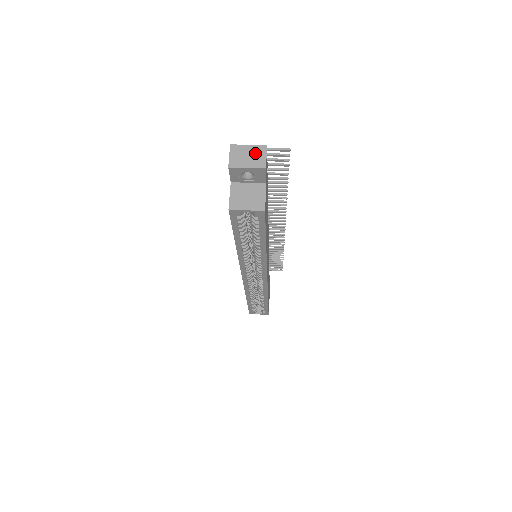
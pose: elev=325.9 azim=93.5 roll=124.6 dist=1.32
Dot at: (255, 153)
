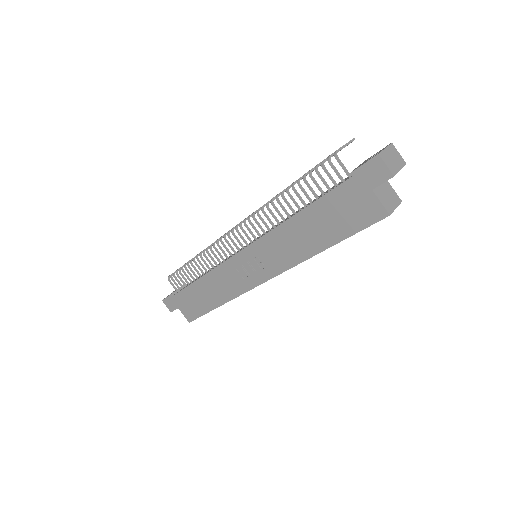
Dot at: (393, 154)
